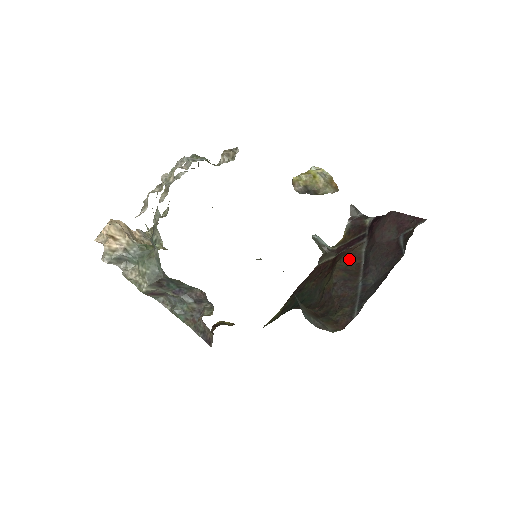
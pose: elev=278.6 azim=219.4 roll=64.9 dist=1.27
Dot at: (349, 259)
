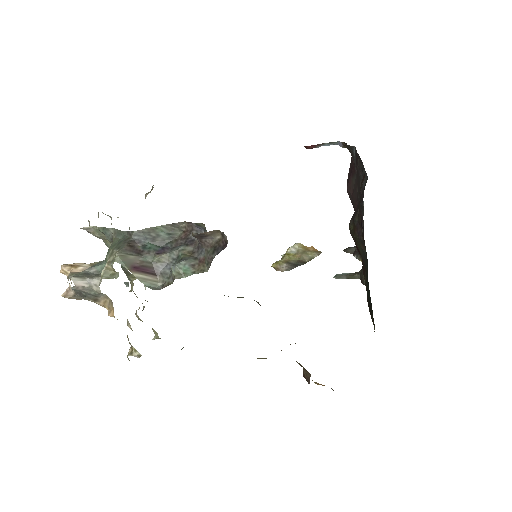
Dot at: occluded
